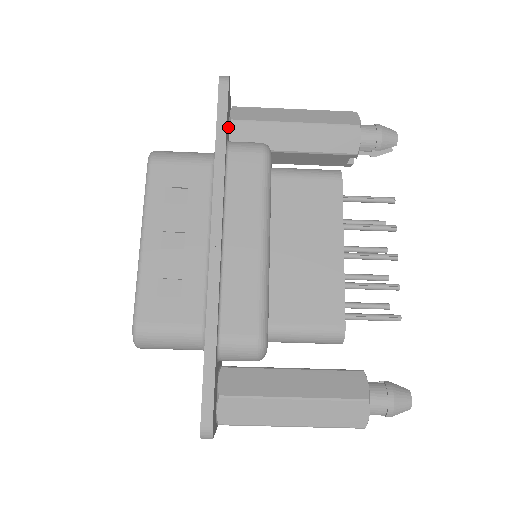
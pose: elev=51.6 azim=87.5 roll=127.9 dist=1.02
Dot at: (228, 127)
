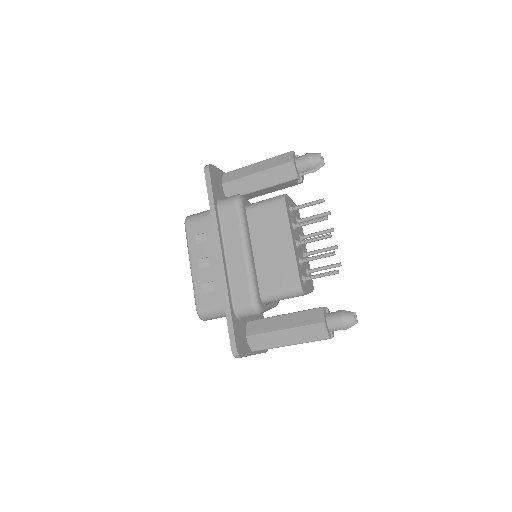
Dot at: (220, 190)
